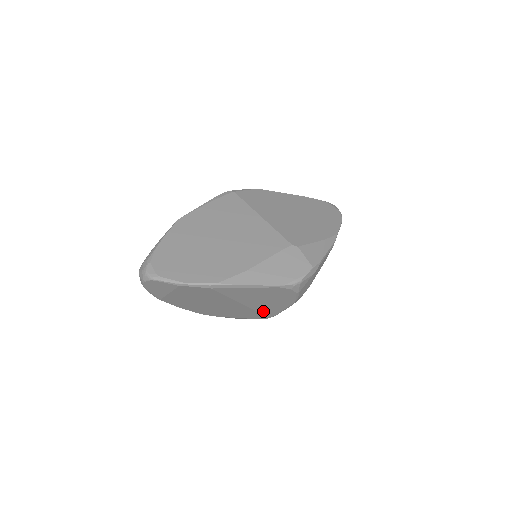
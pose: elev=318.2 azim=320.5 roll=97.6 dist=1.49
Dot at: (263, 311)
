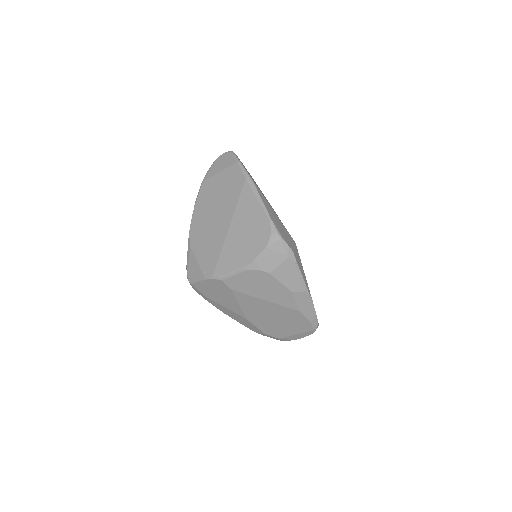
Dot at: (223, 257)
